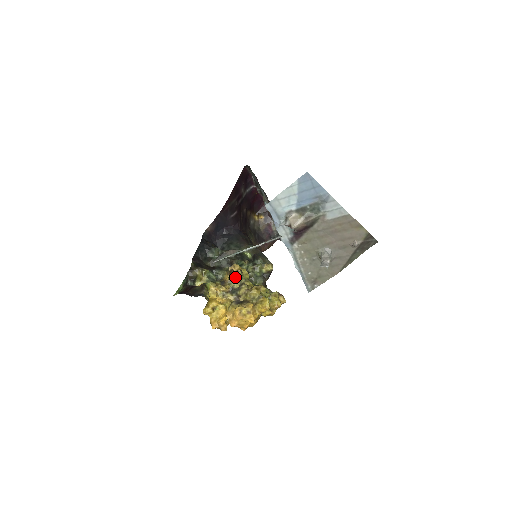
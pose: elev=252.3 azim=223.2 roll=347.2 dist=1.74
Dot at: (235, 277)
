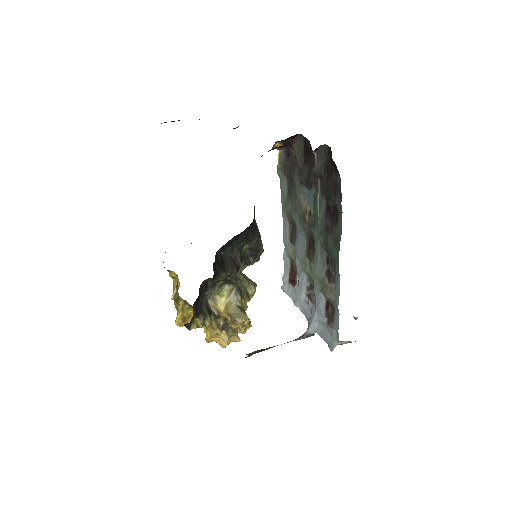
Dot at: occluded
